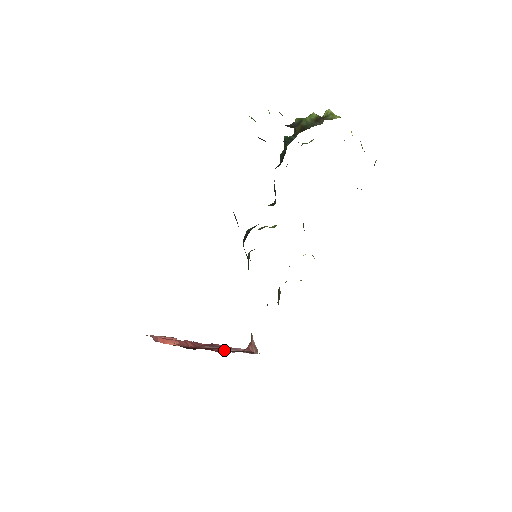
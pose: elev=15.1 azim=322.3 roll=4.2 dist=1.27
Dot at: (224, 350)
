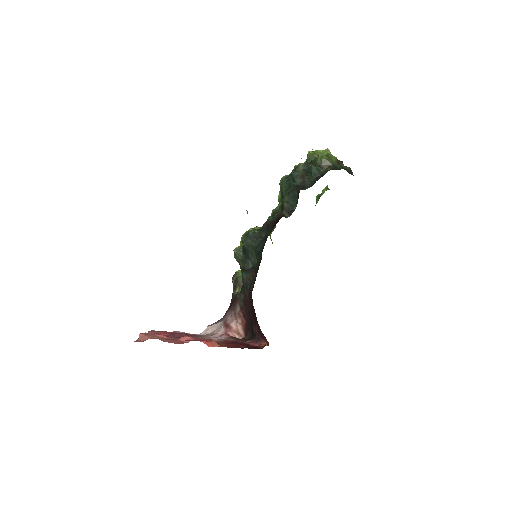
Dot at: occluded
